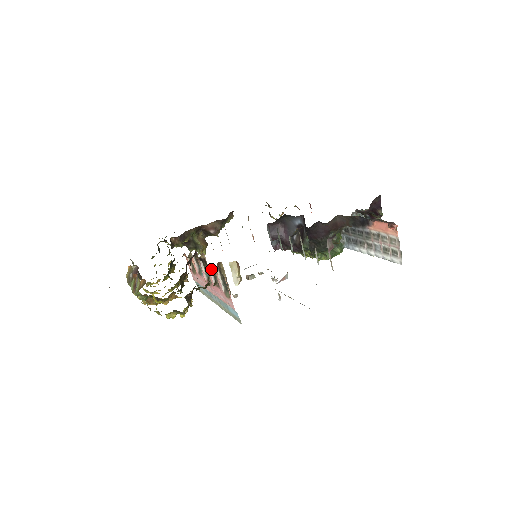
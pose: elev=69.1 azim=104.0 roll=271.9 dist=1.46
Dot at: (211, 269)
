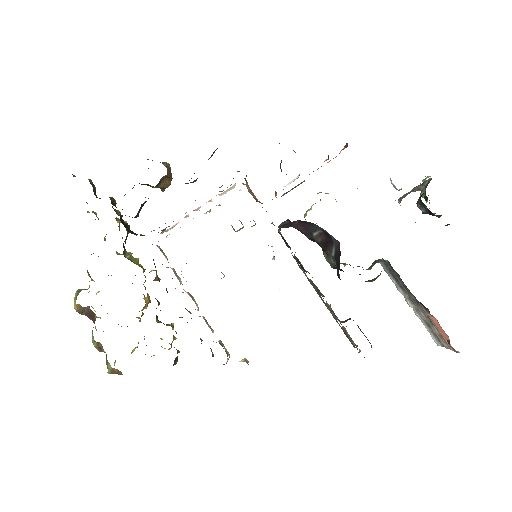
Dot at: occluded
